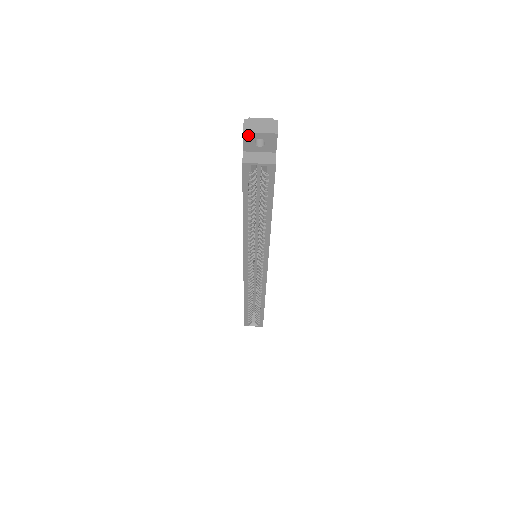
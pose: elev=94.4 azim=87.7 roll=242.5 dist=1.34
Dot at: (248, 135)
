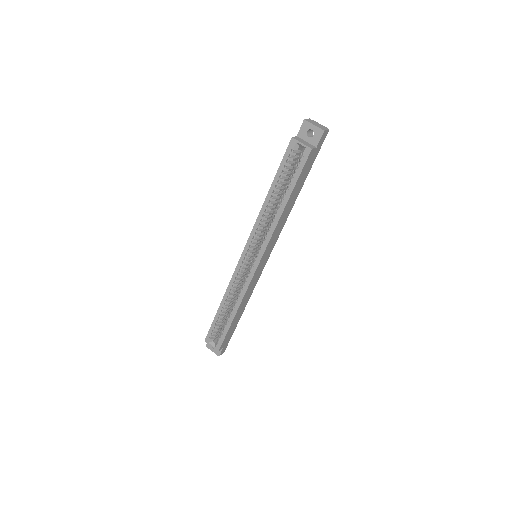
Dot at: (306, 123)
